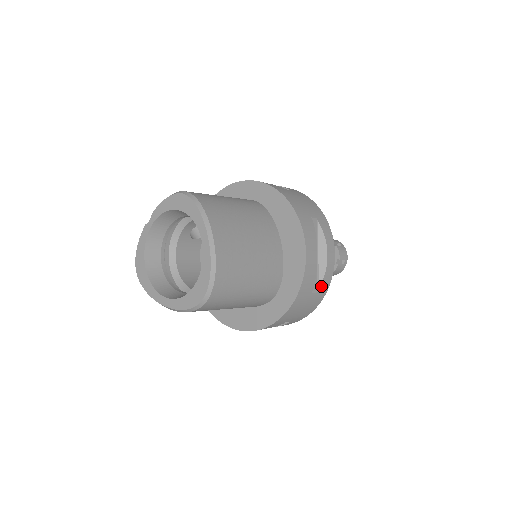
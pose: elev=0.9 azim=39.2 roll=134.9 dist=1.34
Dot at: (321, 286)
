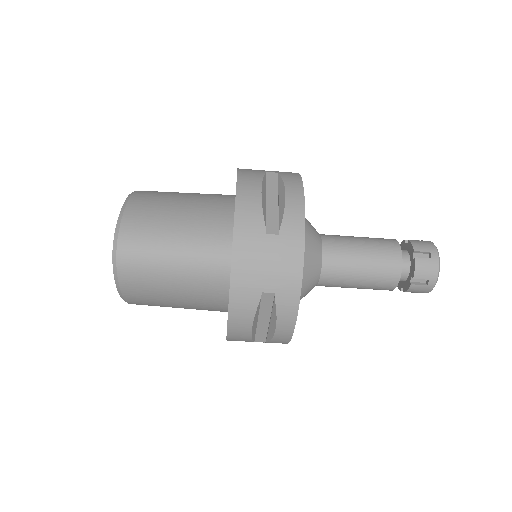
Dot at: (284, 227)
